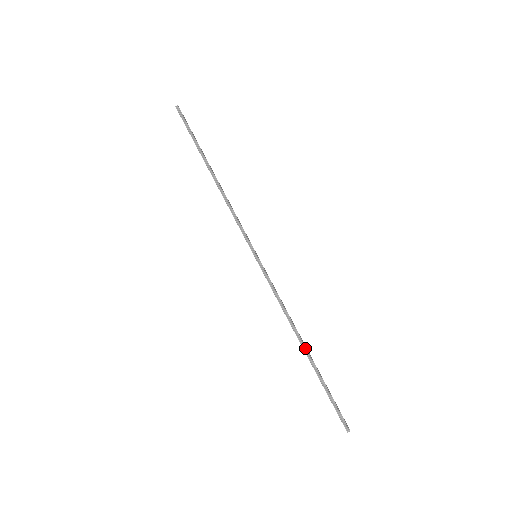
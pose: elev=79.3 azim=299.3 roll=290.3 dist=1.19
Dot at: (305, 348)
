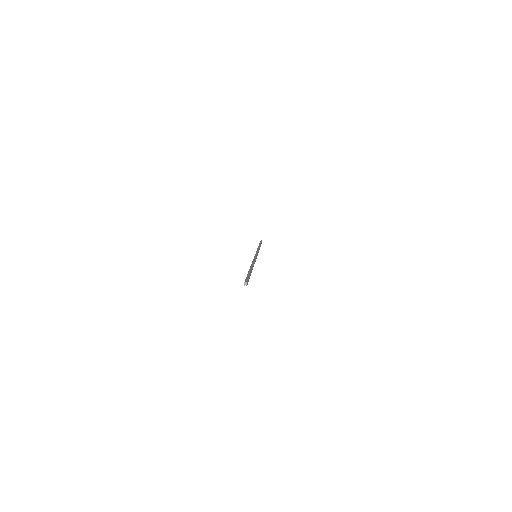
Dot at: (252, 267)
